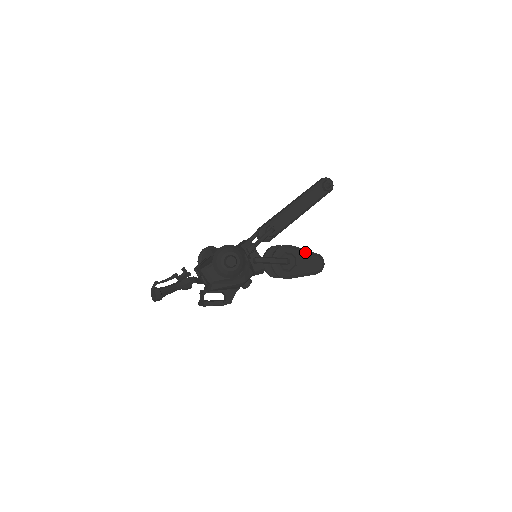
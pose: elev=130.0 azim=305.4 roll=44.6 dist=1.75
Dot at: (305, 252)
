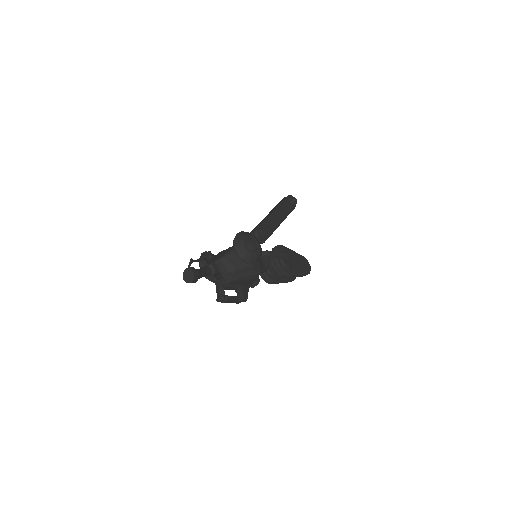
Dot at: (295, 253)
